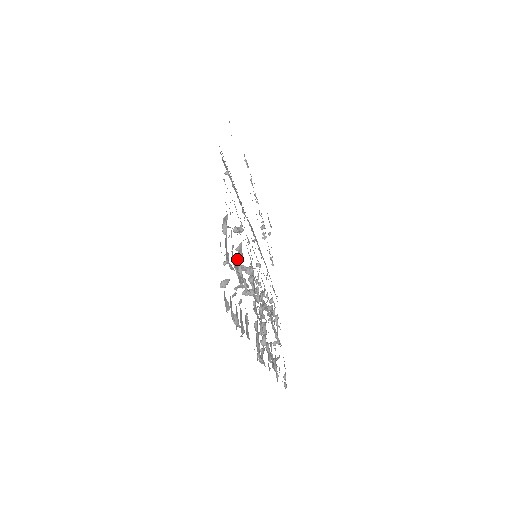
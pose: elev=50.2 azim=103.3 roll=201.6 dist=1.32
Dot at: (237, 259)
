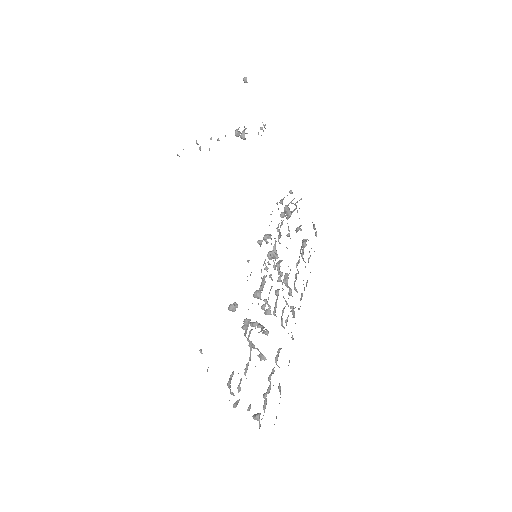
Dot at: occluded
